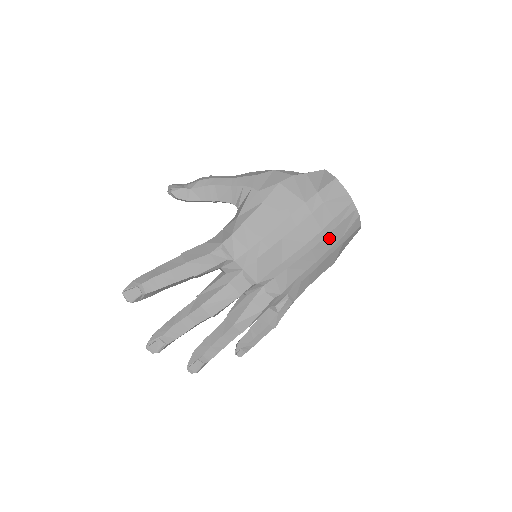
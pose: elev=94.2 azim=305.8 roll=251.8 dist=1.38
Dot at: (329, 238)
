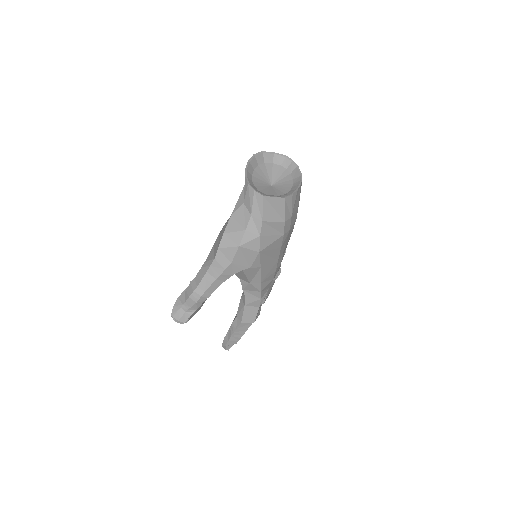
Dot at: occluded
